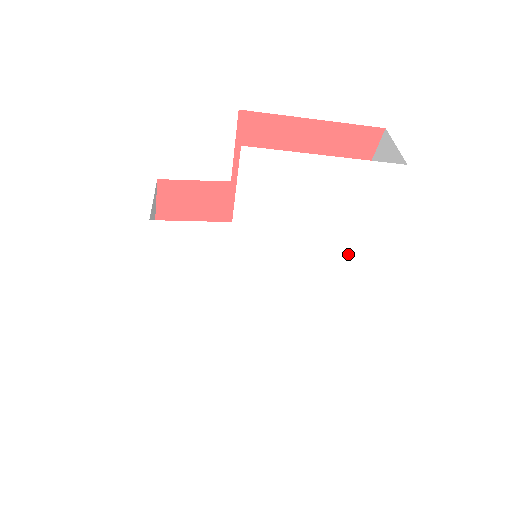
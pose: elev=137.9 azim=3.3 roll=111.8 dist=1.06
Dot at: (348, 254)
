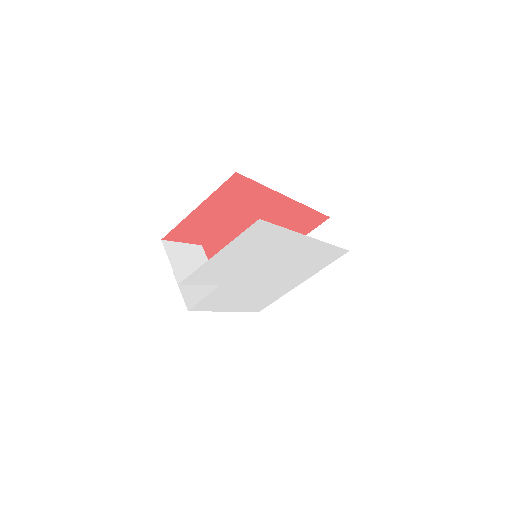
Dot at: (293, 240)
